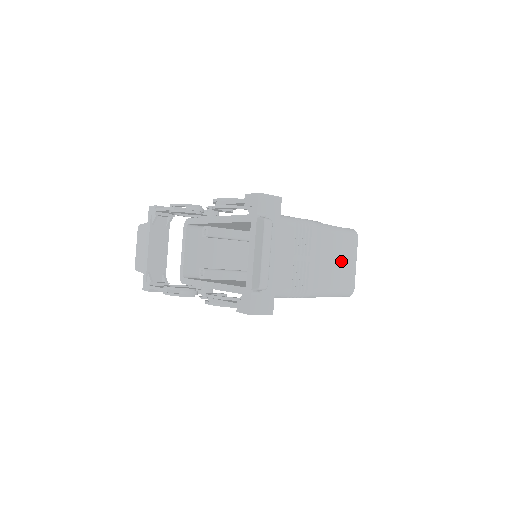
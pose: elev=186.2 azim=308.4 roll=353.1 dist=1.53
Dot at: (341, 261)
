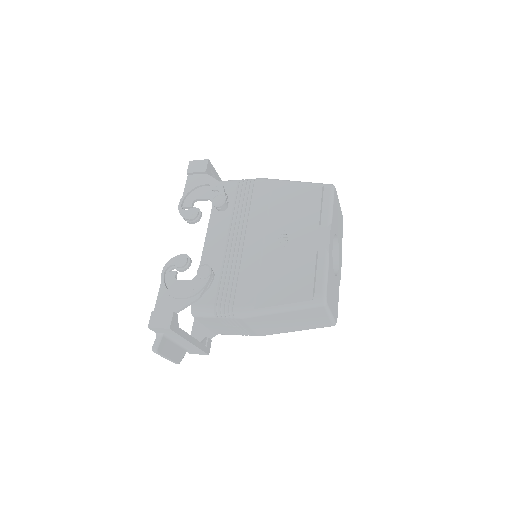
Dot at: (297, 321)
